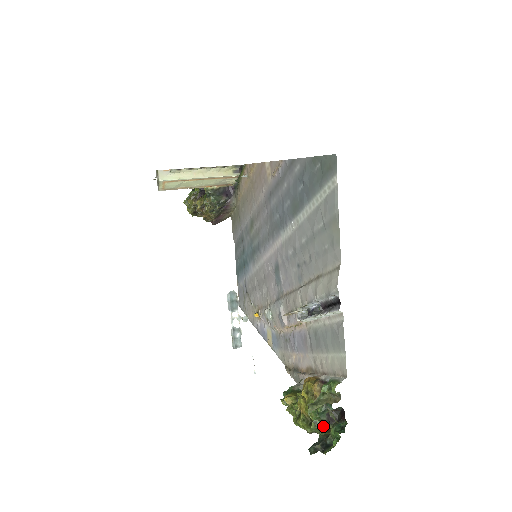
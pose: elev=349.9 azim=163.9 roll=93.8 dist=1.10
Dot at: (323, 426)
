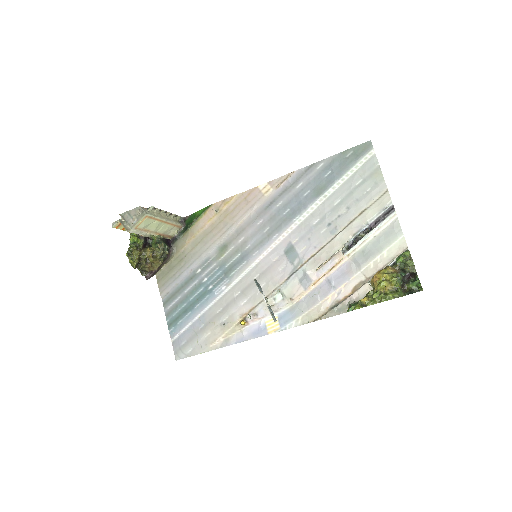
Dot at: (402, 290)
